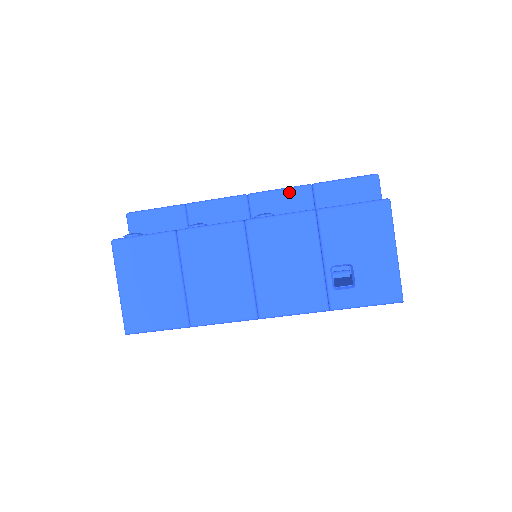
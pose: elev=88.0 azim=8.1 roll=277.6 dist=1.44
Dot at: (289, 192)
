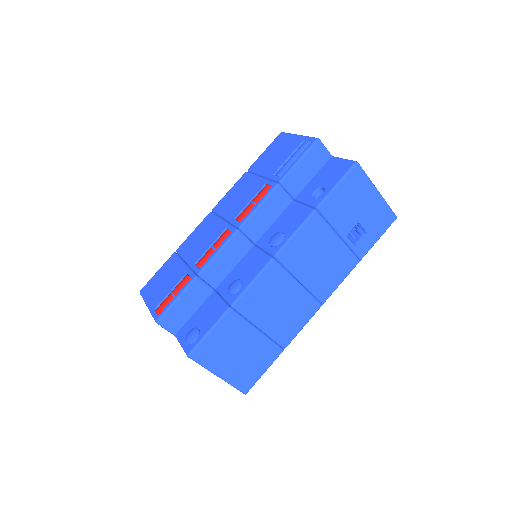
Dot at: (268, 202)
